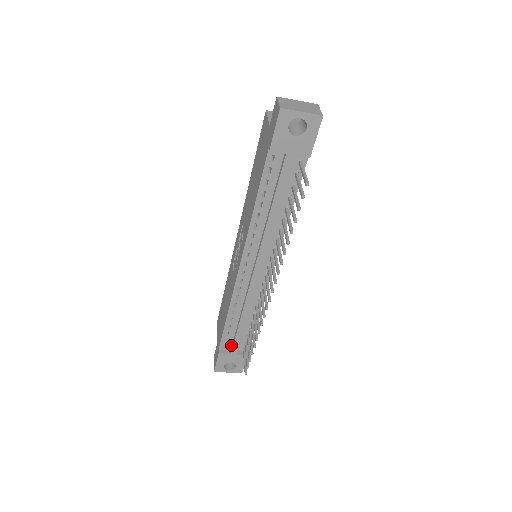
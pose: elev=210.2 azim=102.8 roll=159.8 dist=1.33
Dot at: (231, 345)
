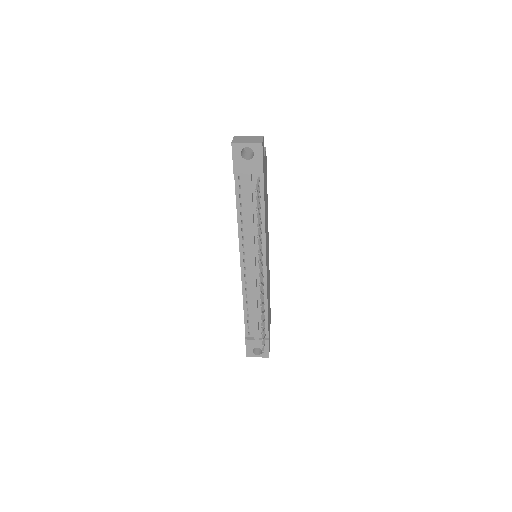
Dot at: (254, 332)
